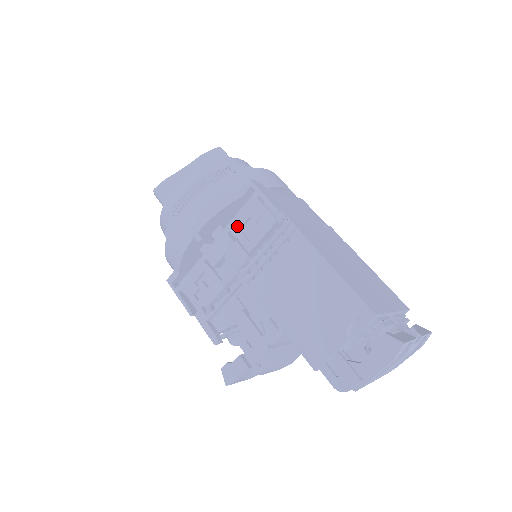
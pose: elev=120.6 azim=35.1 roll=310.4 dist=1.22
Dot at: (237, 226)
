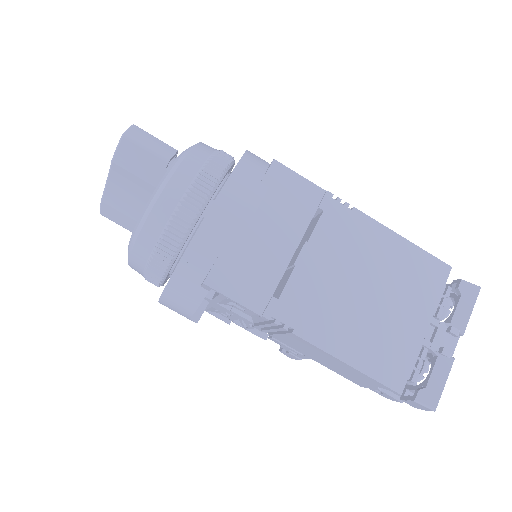
Dot at: (223, 303)
